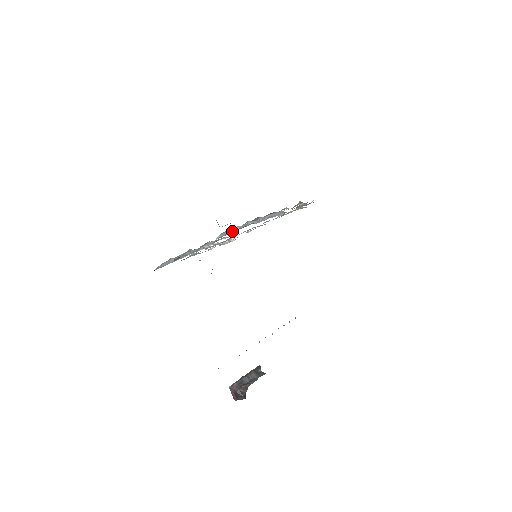
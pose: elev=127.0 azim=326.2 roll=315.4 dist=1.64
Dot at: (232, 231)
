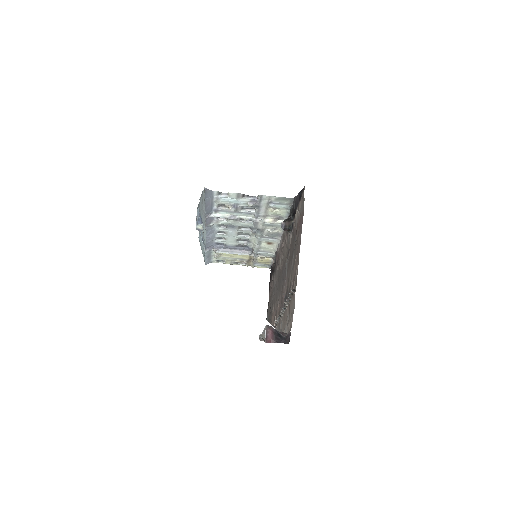
Dot at: (209, 234)
